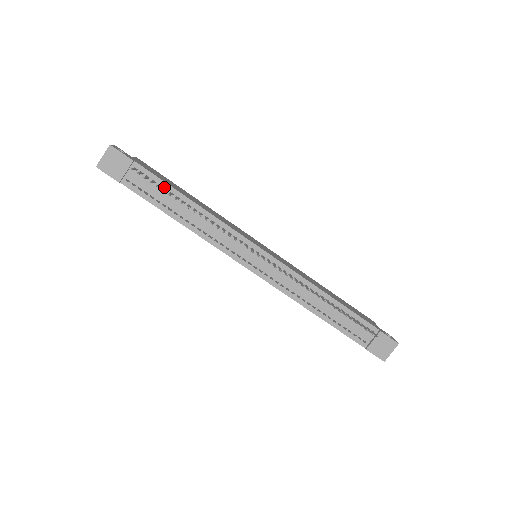
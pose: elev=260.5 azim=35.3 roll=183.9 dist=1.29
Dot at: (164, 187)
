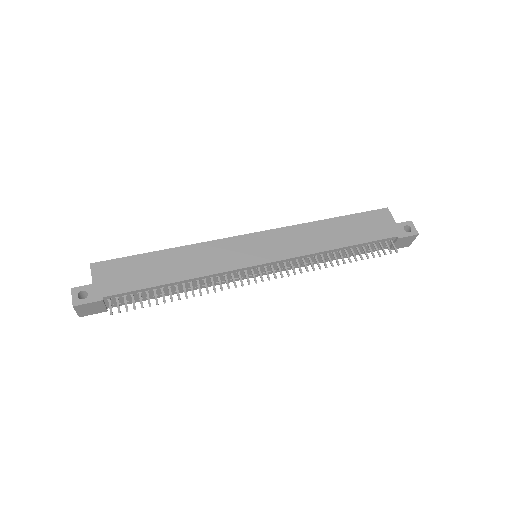
Dot at: (144, 291)
